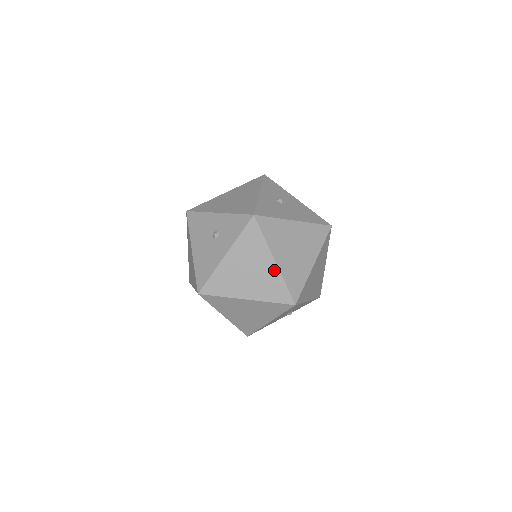
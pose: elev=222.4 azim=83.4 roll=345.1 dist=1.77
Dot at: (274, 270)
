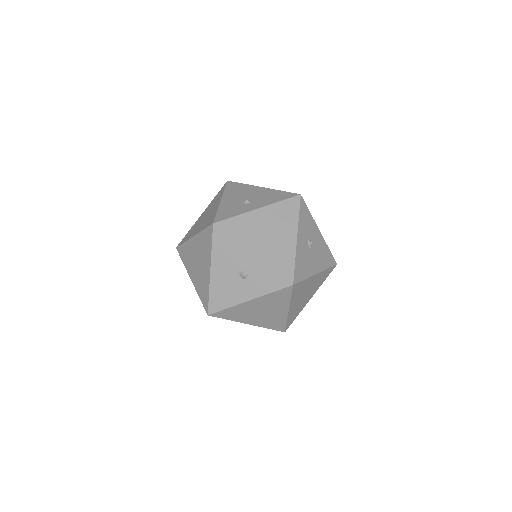
Dot at: (284, 315)
